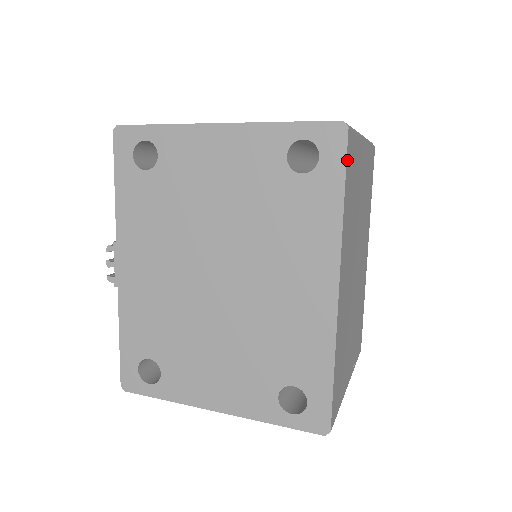
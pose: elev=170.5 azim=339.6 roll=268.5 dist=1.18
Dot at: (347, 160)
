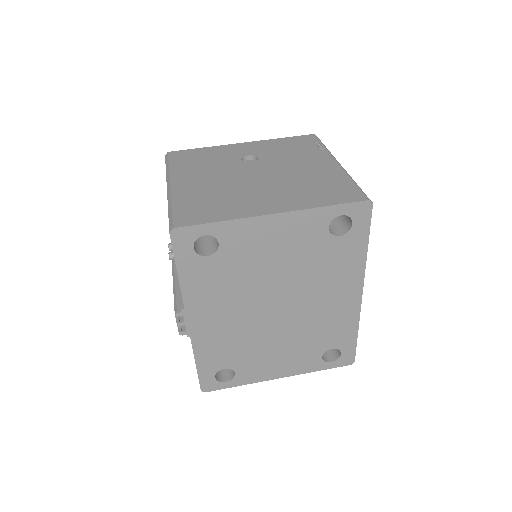
Dot at: (369, 221)
